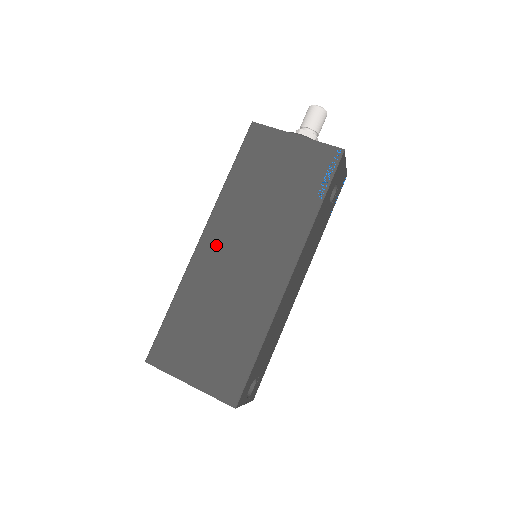
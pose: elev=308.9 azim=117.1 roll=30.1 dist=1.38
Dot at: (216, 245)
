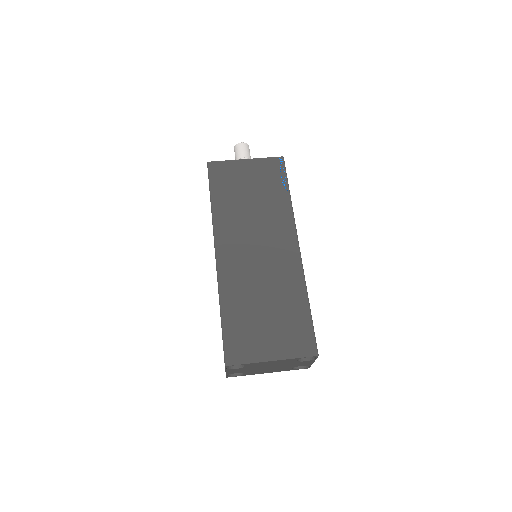
Dot at: (231, 252)
